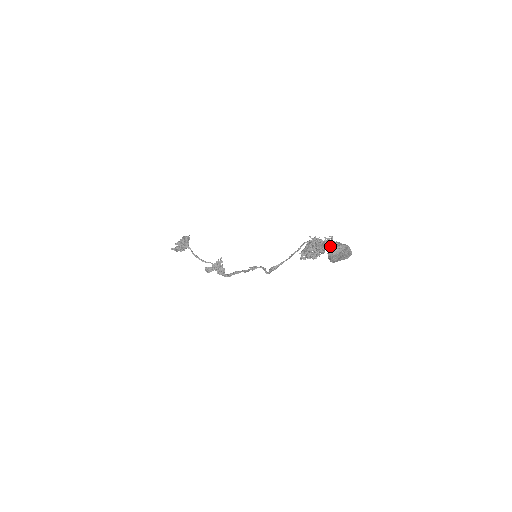
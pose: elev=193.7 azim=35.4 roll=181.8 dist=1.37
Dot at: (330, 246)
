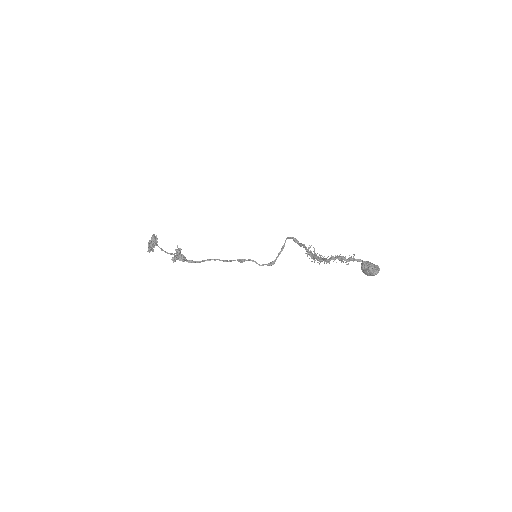
Dot at: (371, 268)
